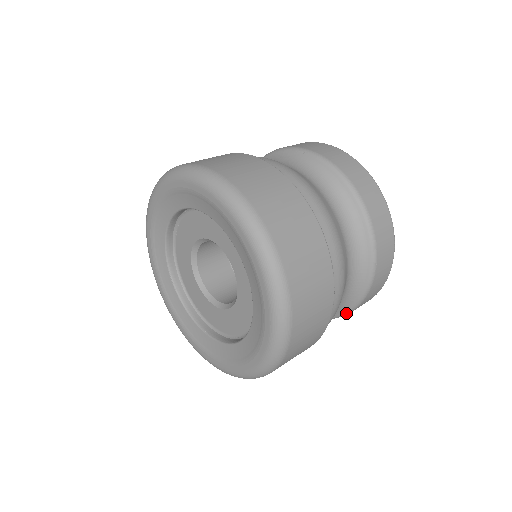
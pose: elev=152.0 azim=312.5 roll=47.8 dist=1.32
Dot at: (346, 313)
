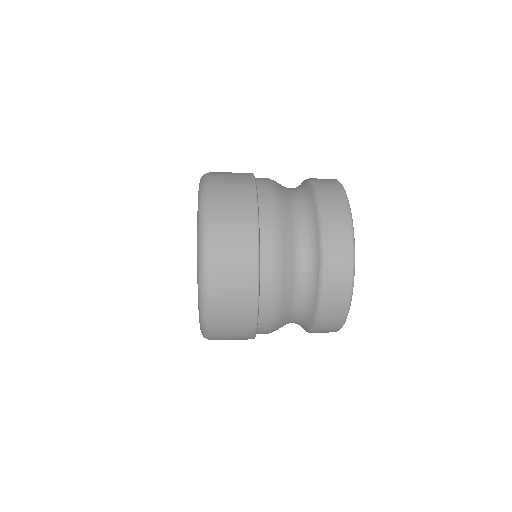
Dot at: (318, 305)
